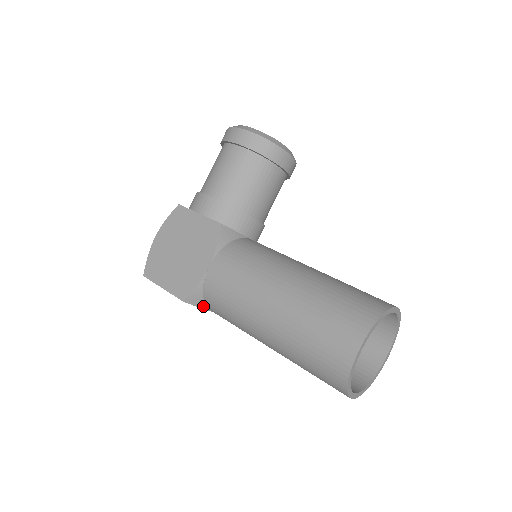
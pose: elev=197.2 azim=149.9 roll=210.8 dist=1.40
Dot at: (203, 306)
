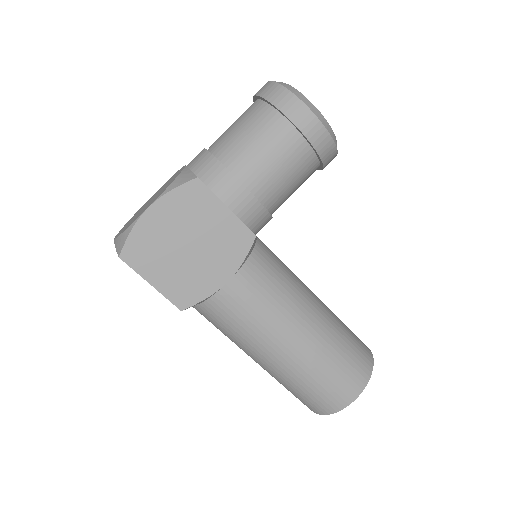
Dot at: occluded
